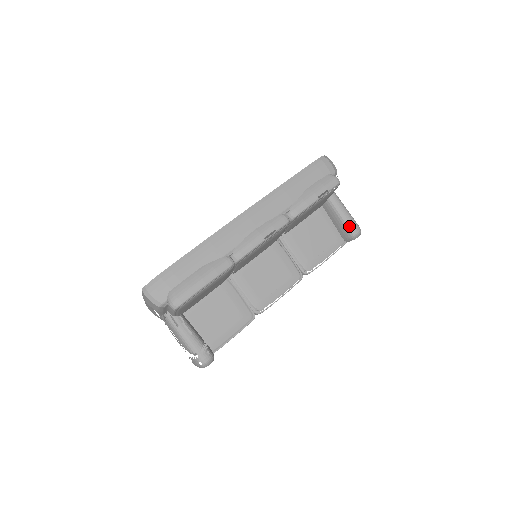
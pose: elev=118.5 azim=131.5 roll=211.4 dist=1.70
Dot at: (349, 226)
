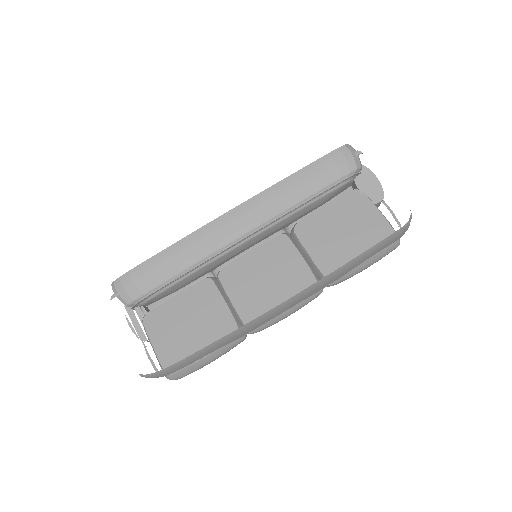
Dot at: occluded
